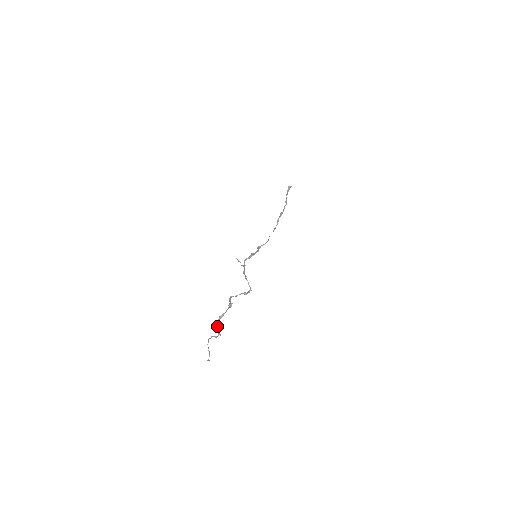
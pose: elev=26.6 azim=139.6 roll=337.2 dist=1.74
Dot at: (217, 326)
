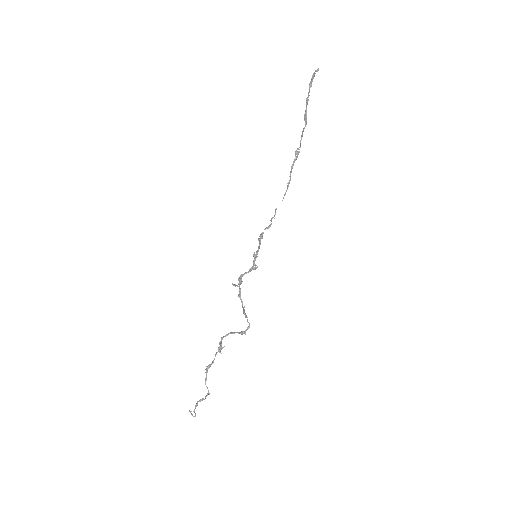
Dot at: occluded
